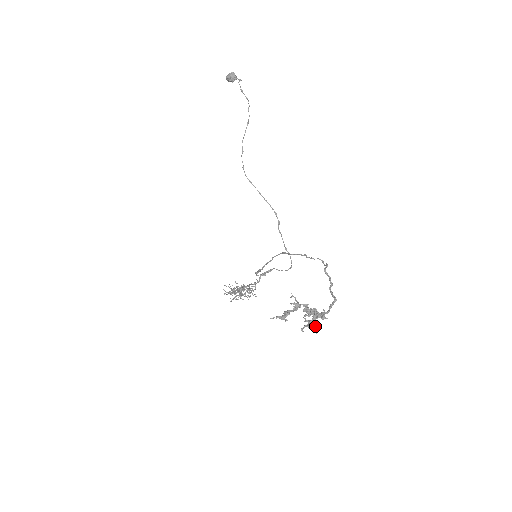
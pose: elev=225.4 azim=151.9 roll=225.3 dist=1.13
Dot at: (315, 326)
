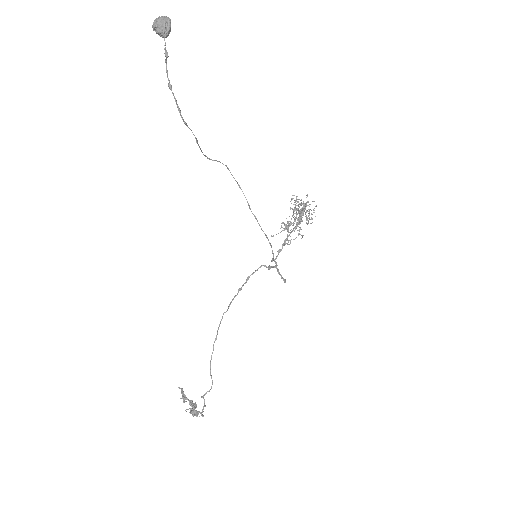
Dot at: (192, 415)
